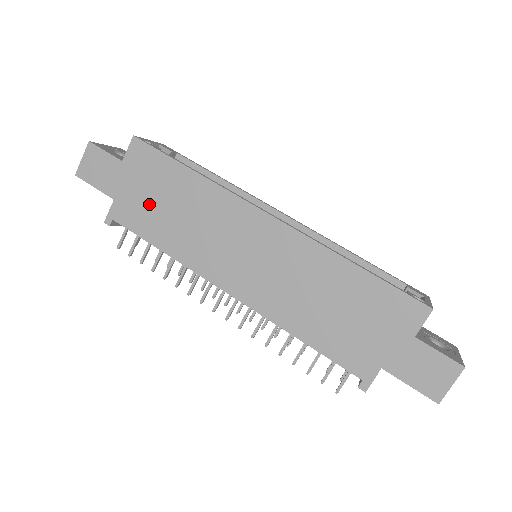
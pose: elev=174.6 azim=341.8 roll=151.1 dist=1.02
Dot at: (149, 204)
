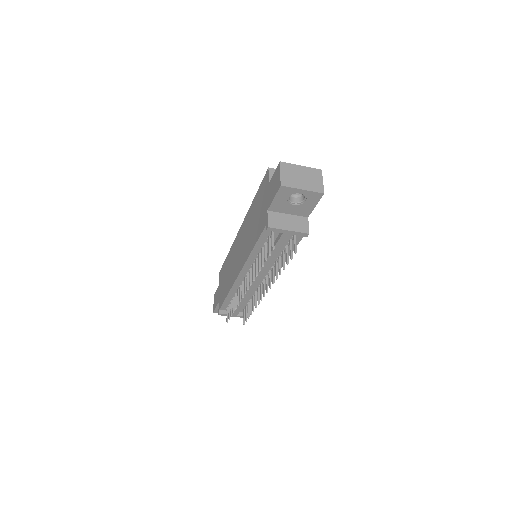
Dot at: (223, 286)
